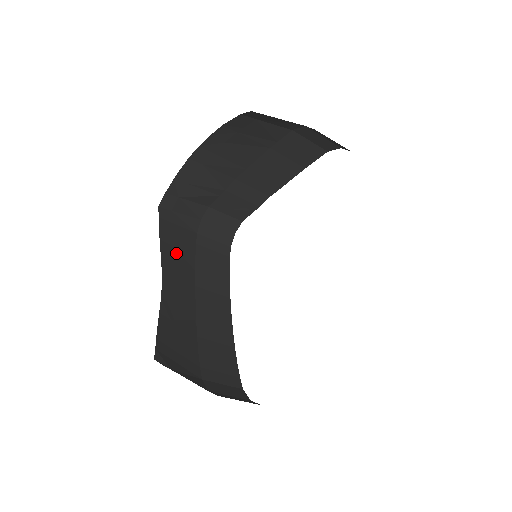
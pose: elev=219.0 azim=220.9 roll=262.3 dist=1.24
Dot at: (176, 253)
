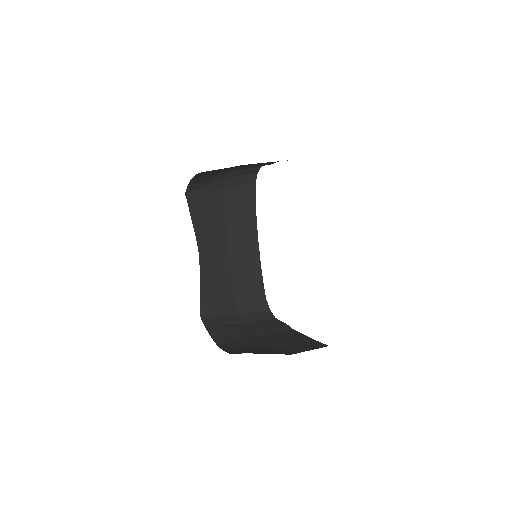
Dot at: (207, 219)
